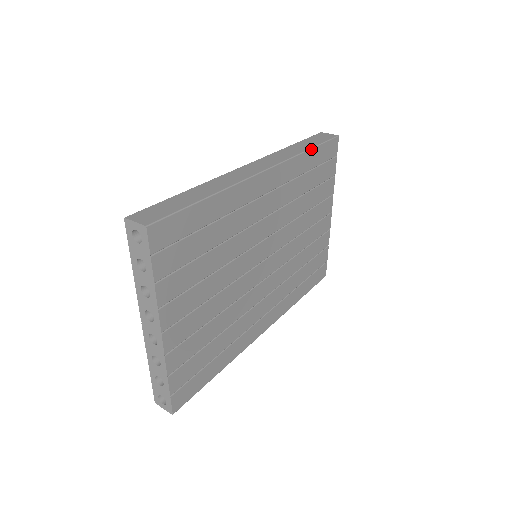
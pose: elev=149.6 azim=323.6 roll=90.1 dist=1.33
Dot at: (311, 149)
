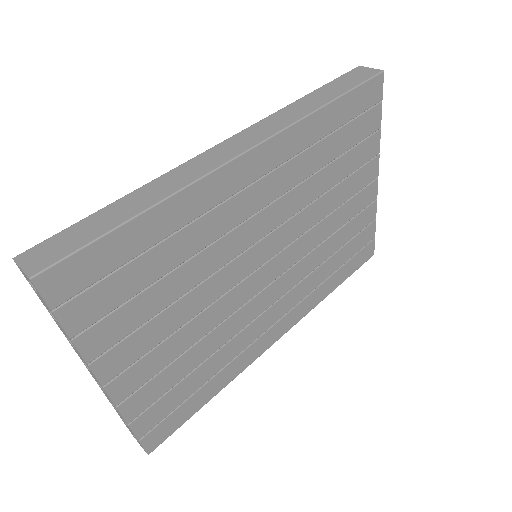
Dot at: (332, 102)
